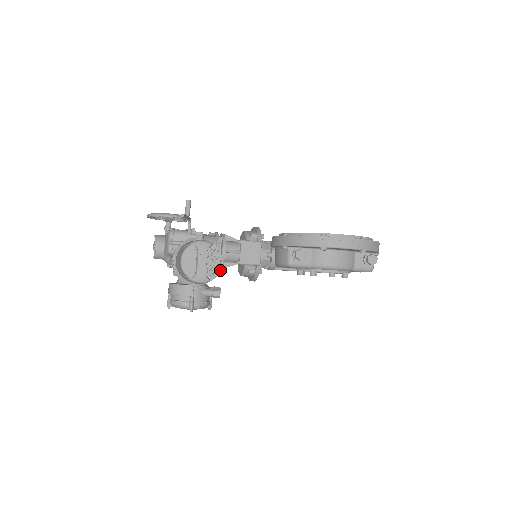
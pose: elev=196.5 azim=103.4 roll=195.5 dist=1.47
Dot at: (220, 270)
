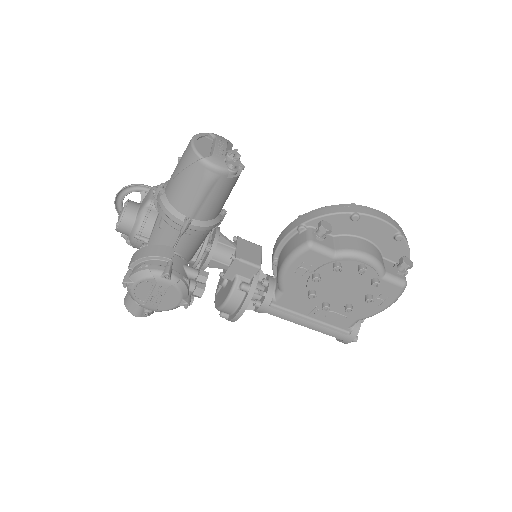
Dot at: (239, 174)
